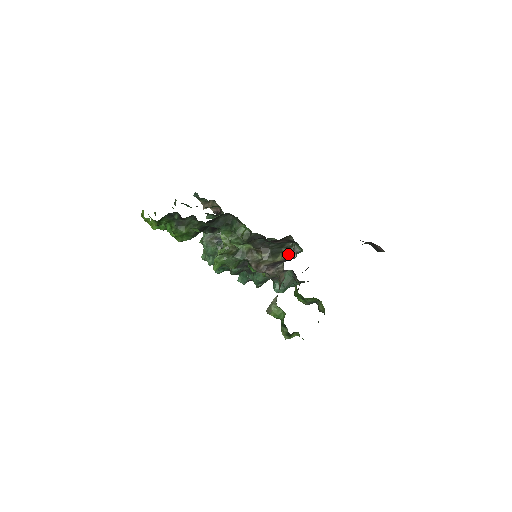
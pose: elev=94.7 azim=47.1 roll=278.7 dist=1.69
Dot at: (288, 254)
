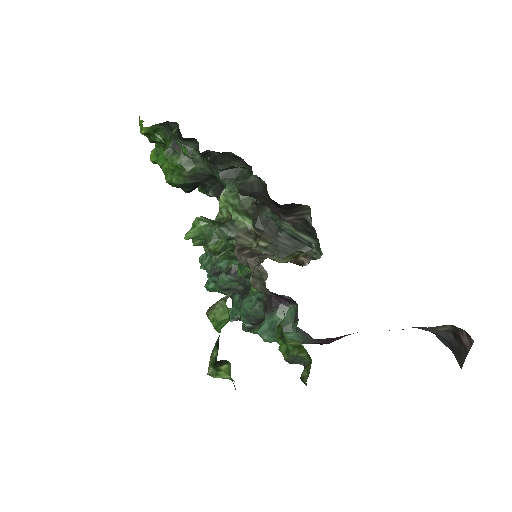
Dot at: (298, 258)
